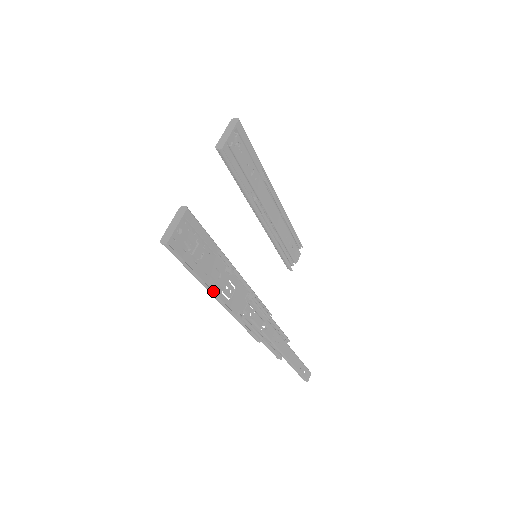
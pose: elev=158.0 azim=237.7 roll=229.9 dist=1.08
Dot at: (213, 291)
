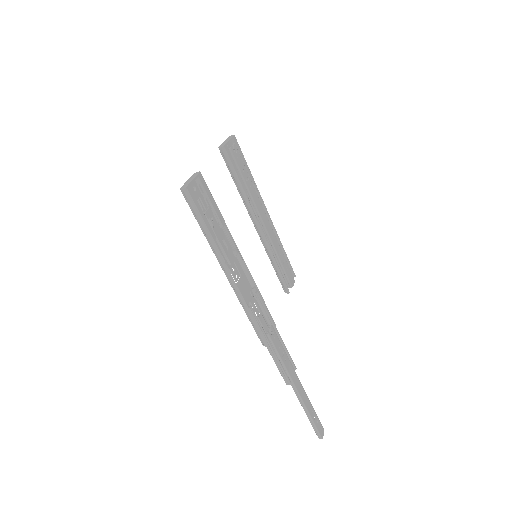
Dot at: (222, 264)
